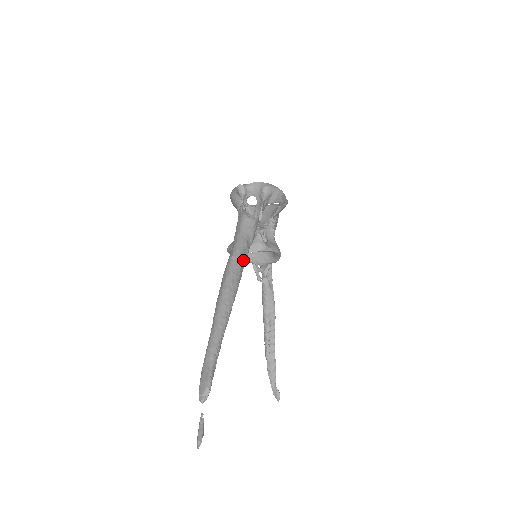
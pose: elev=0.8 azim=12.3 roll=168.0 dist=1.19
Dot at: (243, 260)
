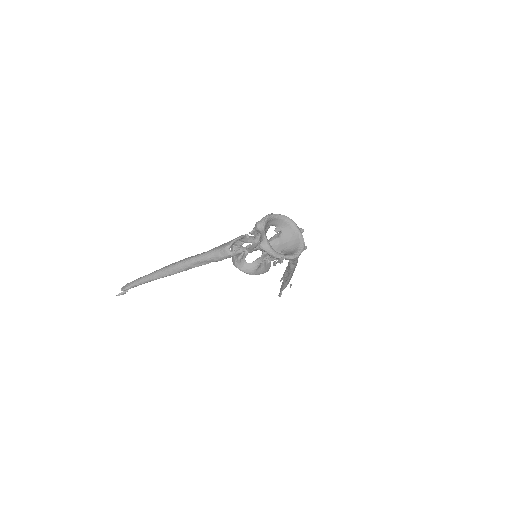
Dot at: (196, 265)
